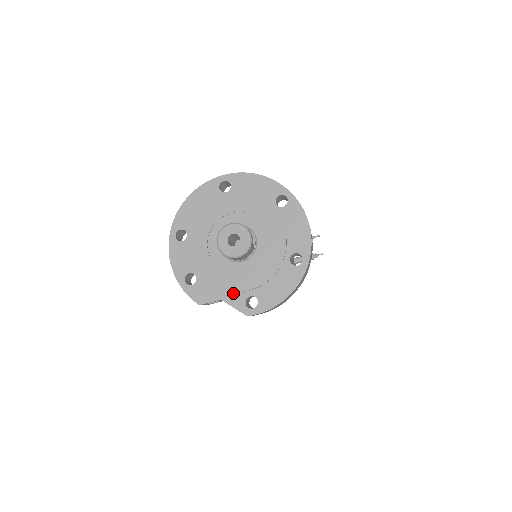
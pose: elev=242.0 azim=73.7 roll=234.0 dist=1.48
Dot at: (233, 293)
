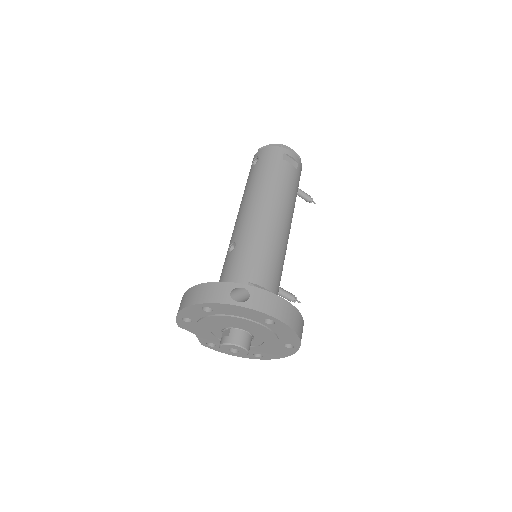
Dot at: (206, 338)
